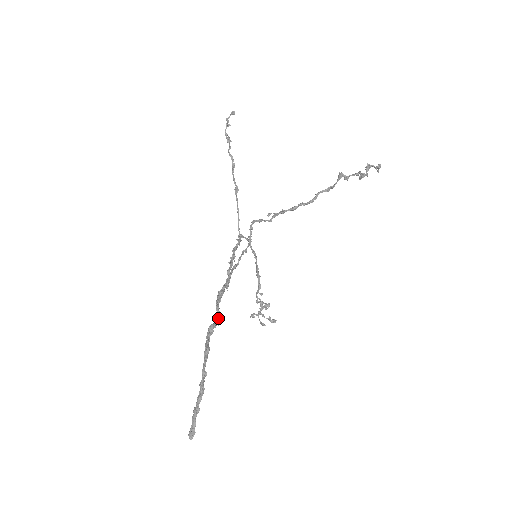
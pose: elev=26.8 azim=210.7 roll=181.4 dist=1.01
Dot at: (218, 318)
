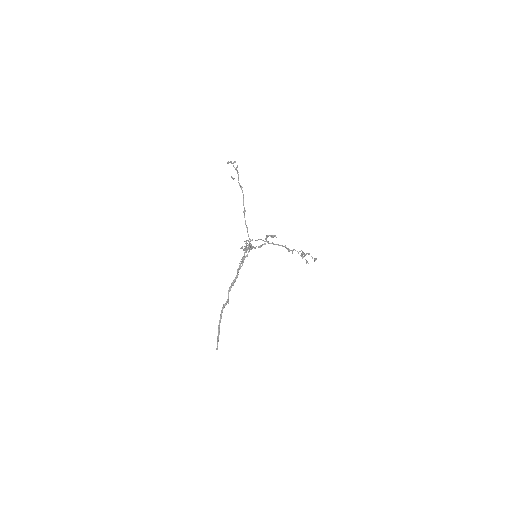
Dot at: (228, 300)
